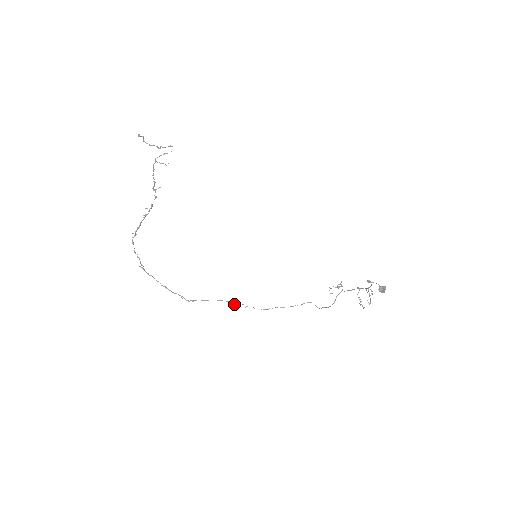
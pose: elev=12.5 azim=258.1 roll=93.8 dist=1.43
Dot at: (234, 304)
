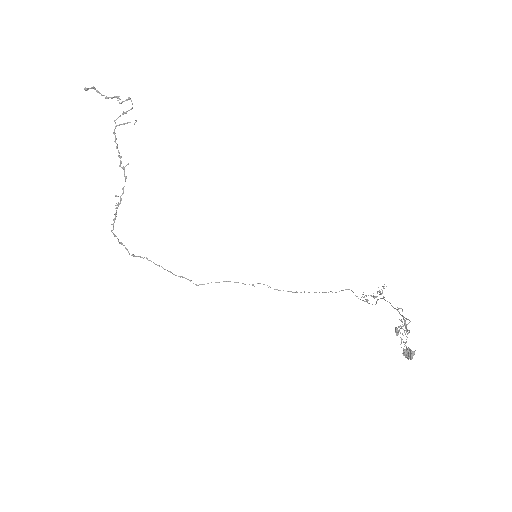
Dot at: (253, 285)
